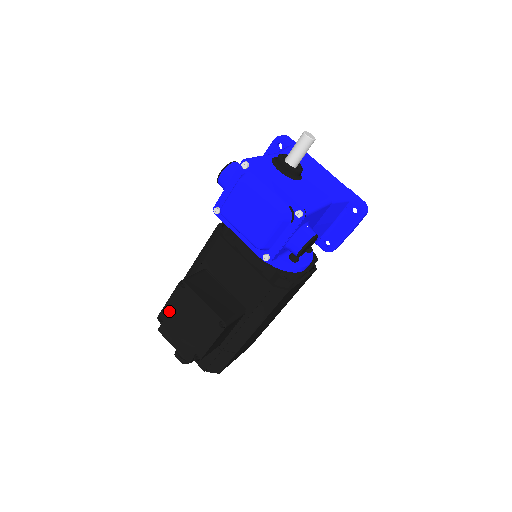
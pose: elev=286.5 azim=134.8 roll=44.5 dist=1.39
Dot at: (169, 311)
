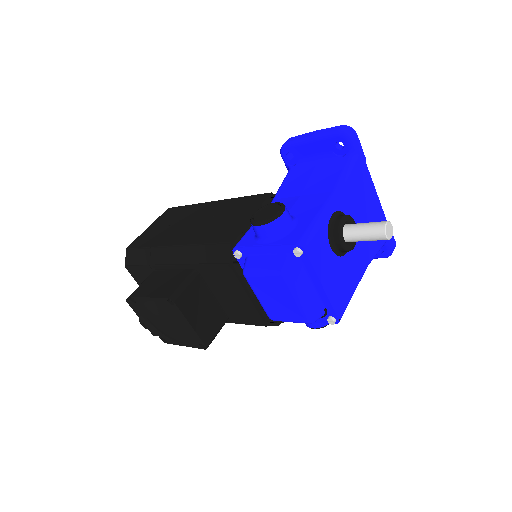
Dot at: (146, 304)
